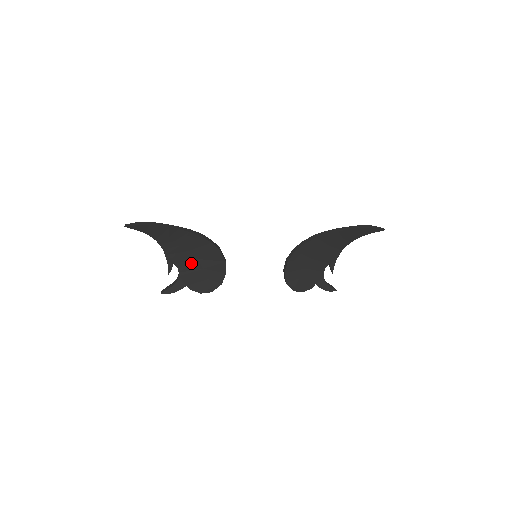
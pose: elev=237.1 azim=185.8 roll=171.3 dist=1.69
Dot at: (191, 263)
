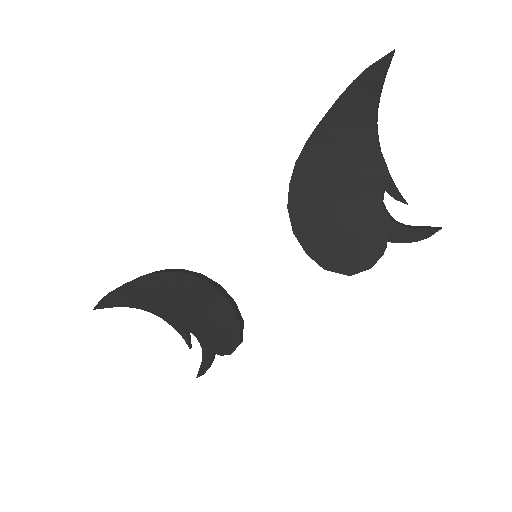
Dot at: (194, 317)
